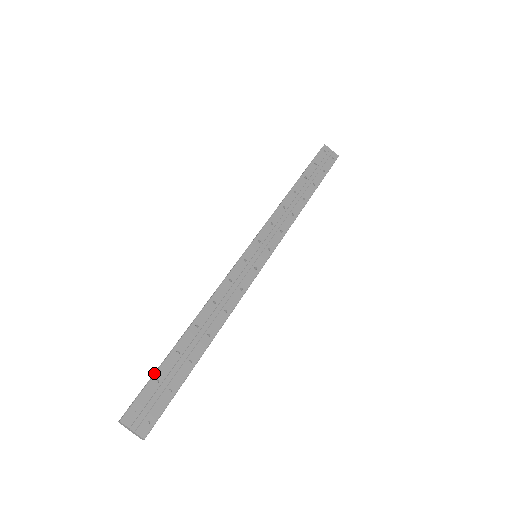
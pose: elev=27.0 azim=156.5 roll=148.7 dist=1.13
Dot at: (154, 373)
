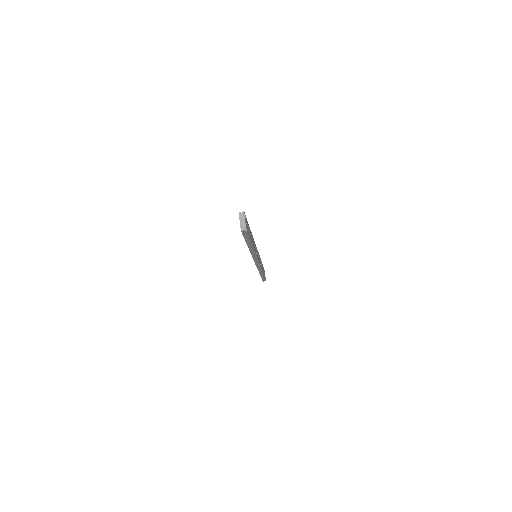
Dot at: (247, 221)
